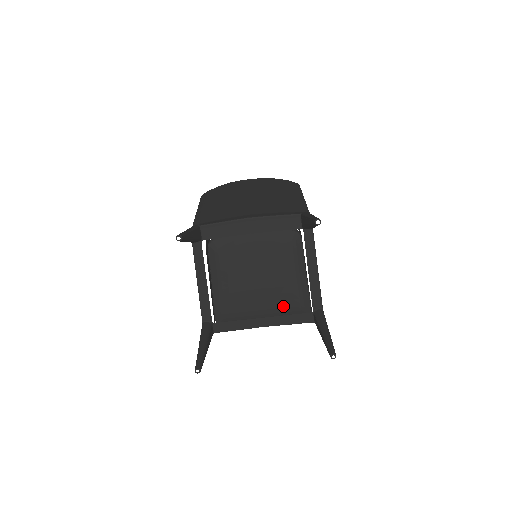
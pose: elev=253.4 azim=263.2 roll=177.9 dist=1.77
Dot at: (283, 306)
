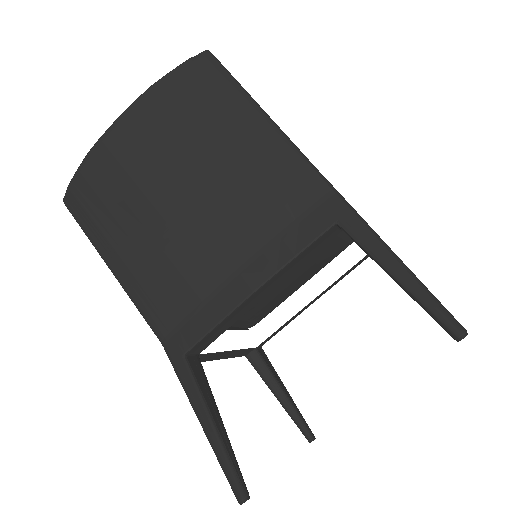
Dot at: (324, 266)
